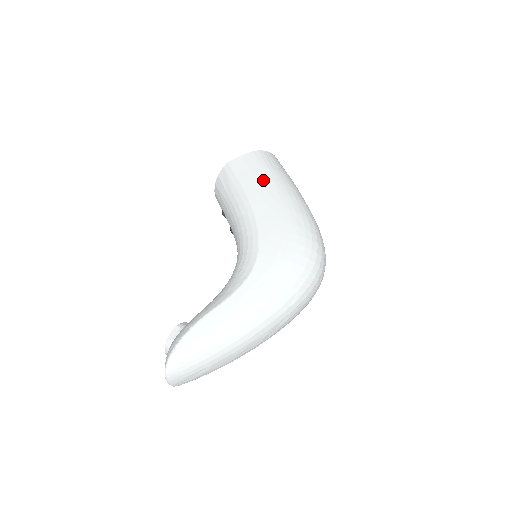
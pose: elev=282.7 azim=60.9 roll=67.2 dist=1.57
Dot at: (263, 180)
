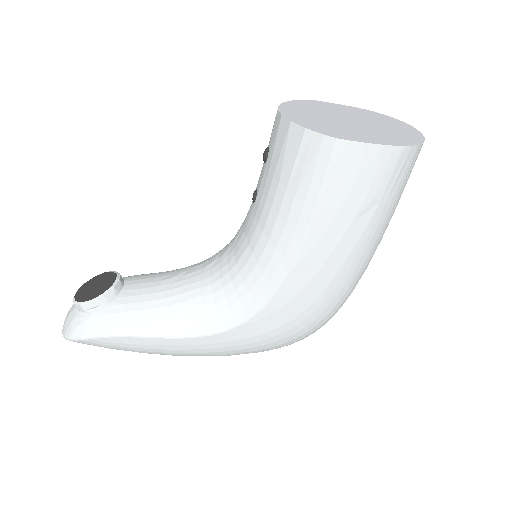
Dot at: (351, 223)
